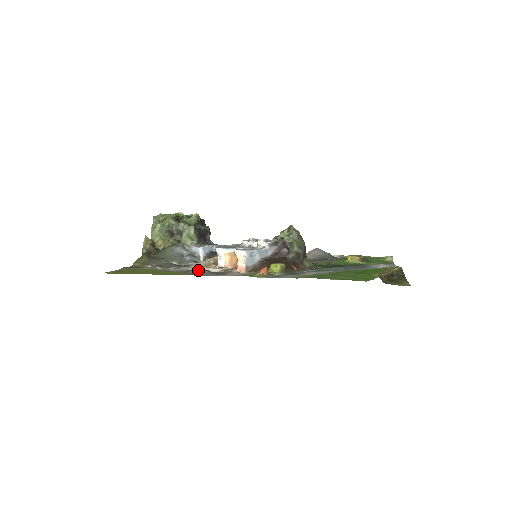
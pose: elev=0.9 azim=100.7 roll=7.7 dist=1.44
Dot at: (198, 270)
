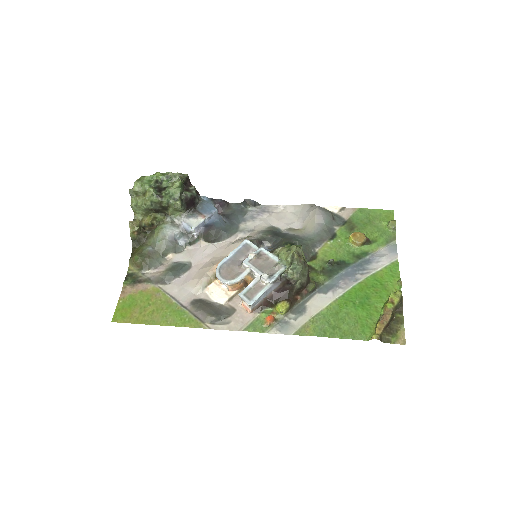
Dot at: (206, 315)
